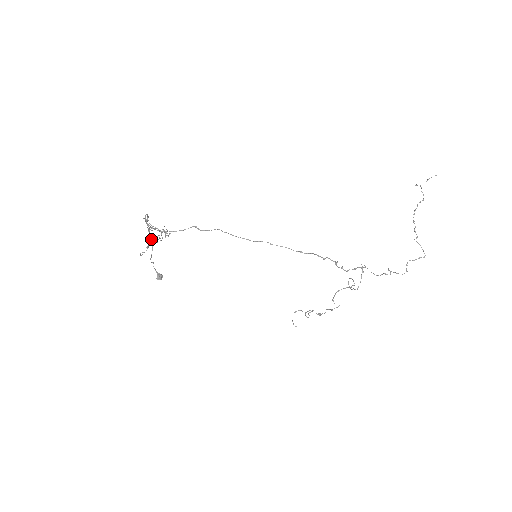
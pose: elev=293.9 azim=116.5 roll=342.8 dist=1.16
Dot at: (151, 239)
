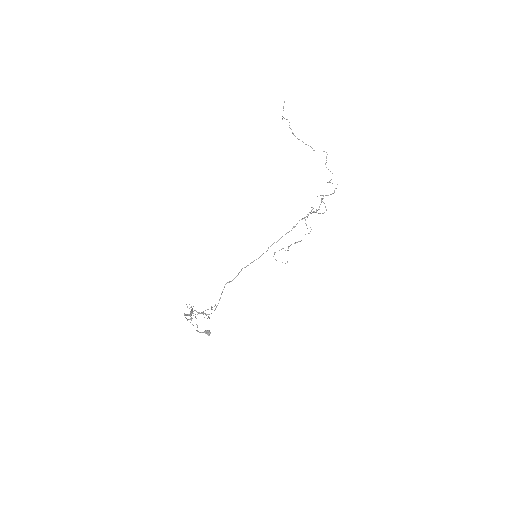
Dot at: (191, 320)
